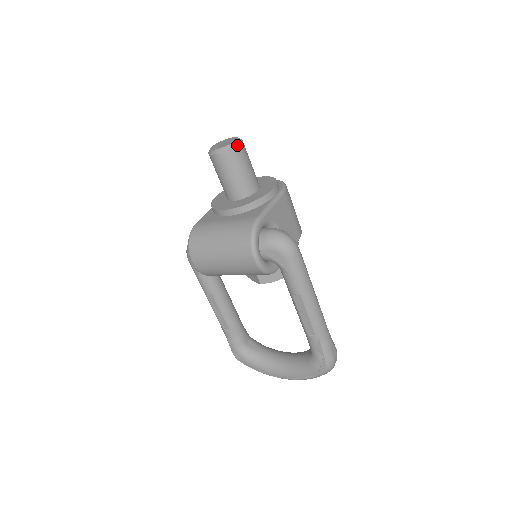
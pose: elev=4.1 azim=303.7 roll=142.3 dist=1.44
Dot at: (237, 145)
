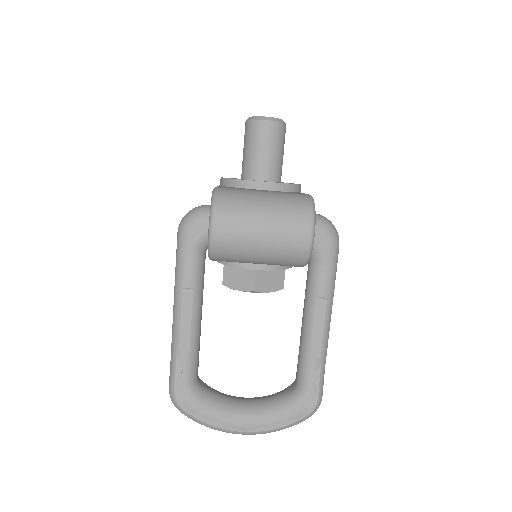
Dot at: occluded
